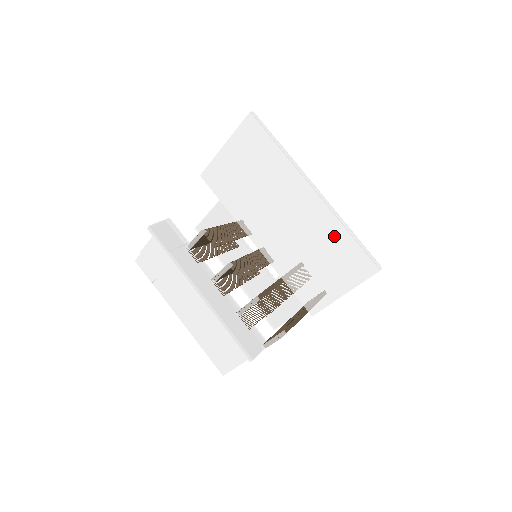
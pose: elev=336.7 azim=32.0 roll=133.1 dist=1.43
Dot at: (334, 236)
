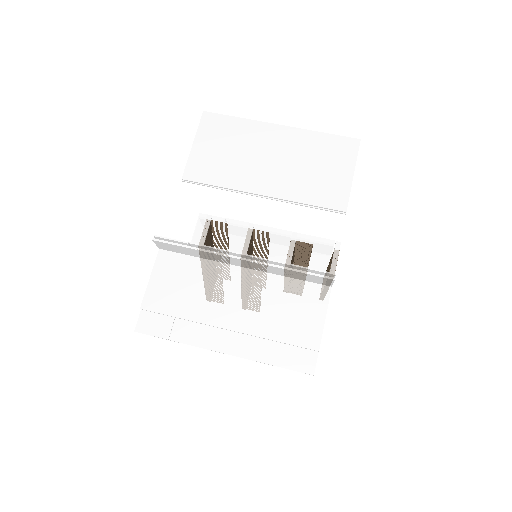
Dot at: (315, 142)
